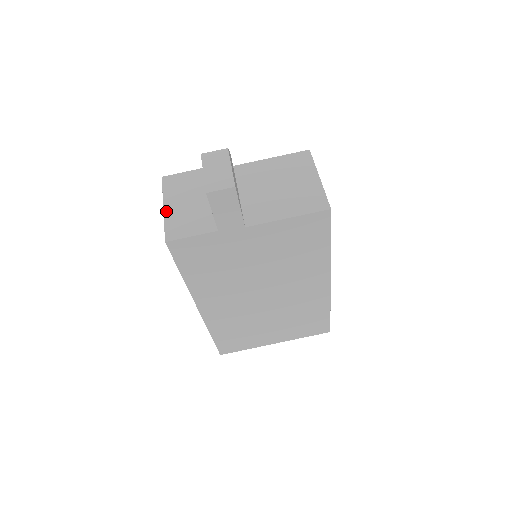
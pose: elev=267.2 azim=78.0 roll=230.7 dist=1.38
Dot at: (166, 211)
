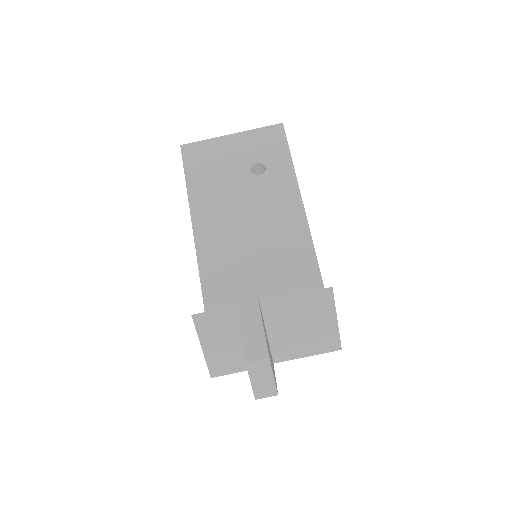
Dot at: (205, 351)
